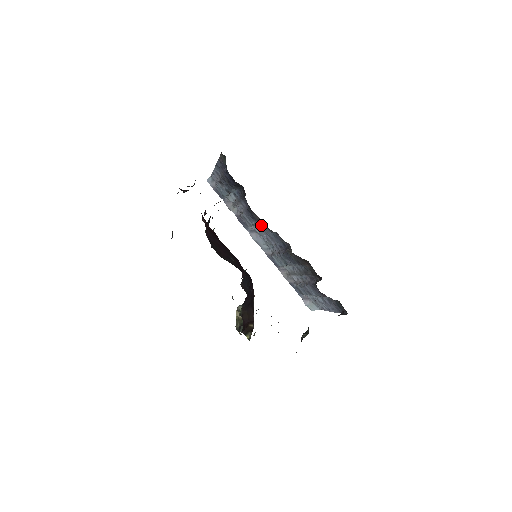
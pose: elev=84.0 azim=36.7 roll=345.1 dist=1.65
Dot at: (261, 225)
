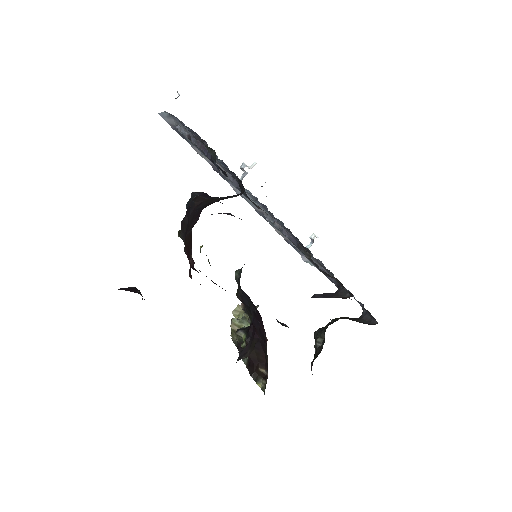
Dot at: (259, 203)
